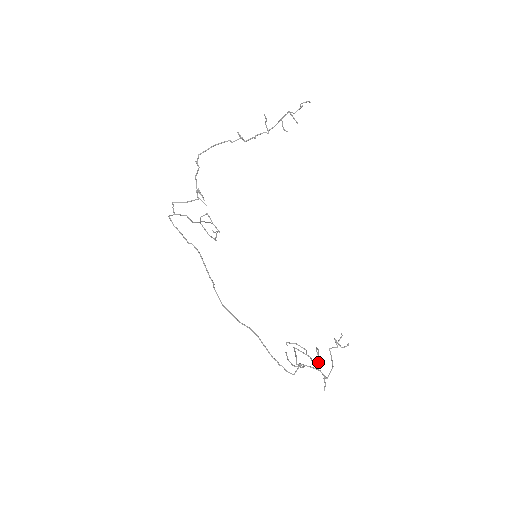
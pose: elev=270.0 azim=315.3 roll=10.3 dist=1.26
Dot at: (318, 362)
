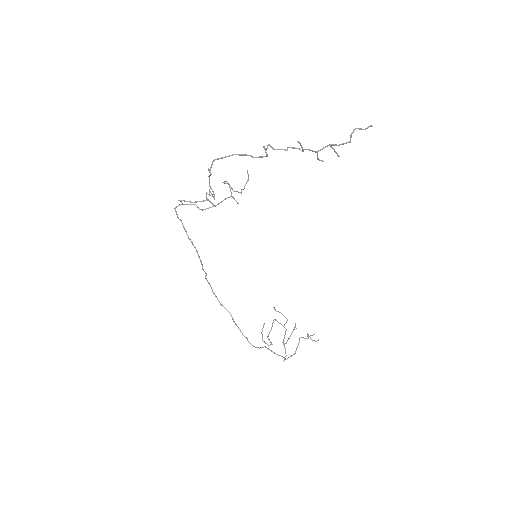
Dot at: (287, 341)
